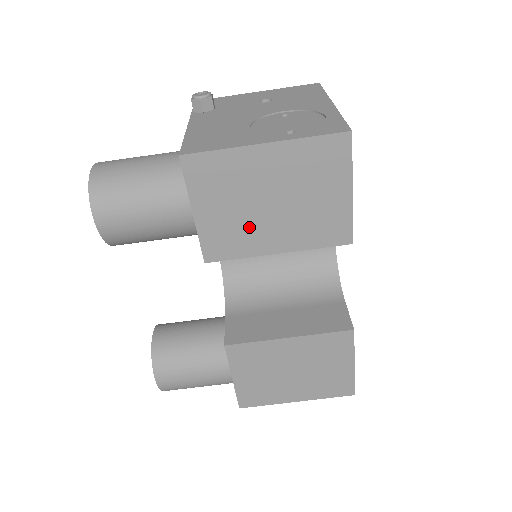
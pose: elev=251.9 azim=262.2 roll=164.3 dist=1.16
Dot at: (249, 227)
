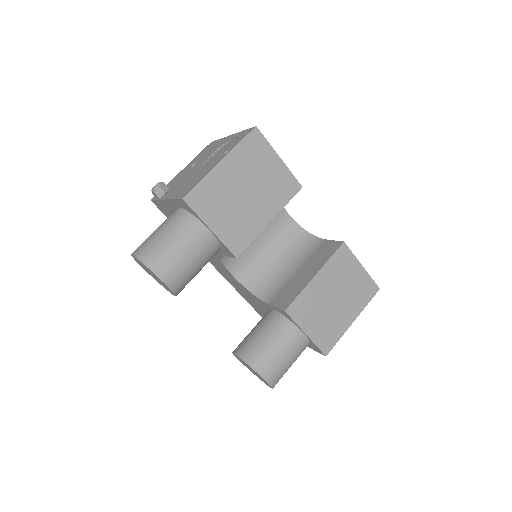
Dot at: (245, 216)
